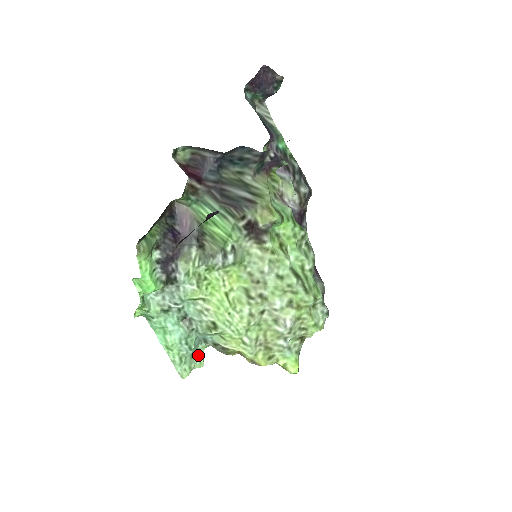
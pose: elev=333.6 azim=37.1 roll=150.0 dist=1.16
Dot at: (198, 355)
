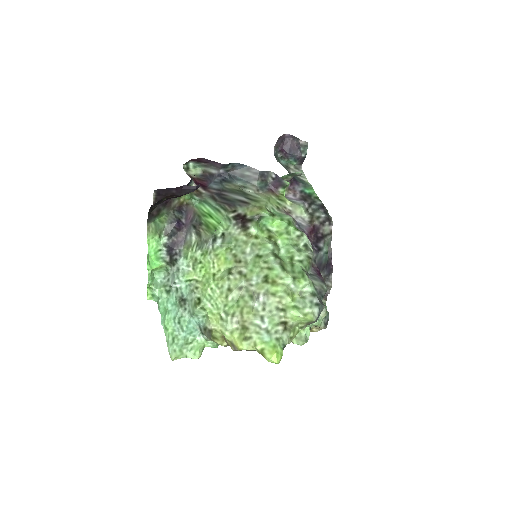
Dot at: (195, 346)
